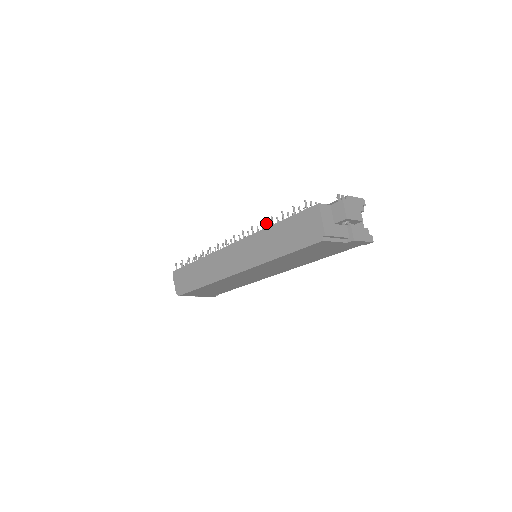
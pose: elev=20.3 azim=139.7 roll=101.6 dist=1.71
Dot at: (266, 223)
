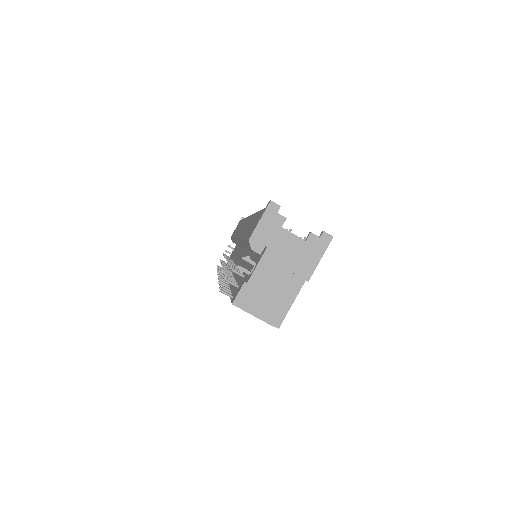
Dot at: occluded
